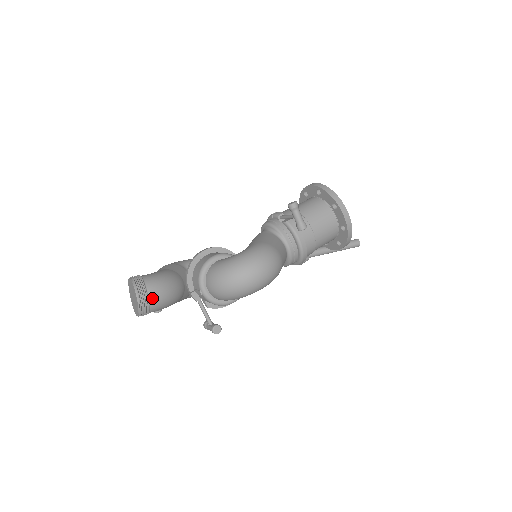
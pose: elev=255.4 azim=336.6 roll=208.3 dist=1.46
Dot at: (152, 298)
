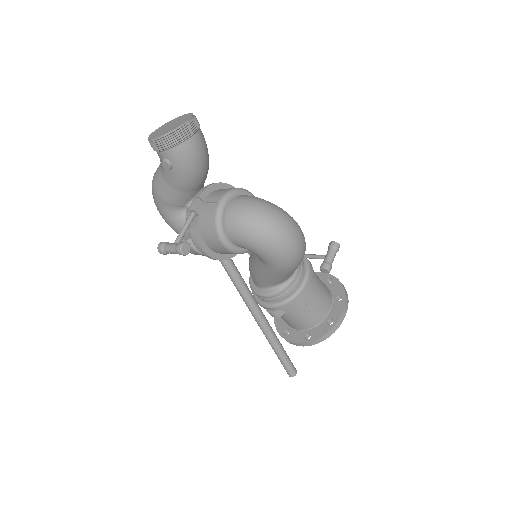
Dot at: (194, 140)
